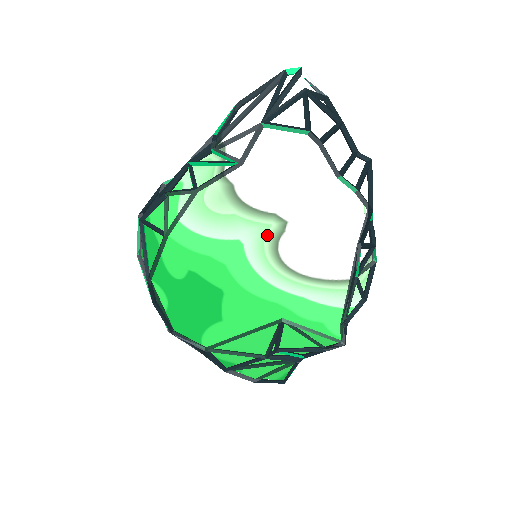
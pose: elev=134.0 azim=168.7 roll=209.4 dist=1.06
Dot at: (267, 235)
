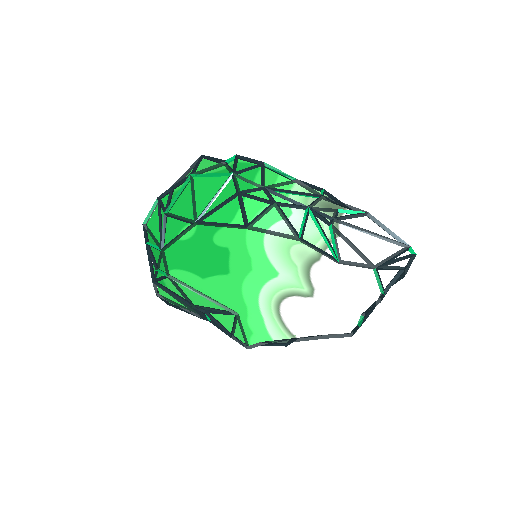
Dot at: (295, 288)
